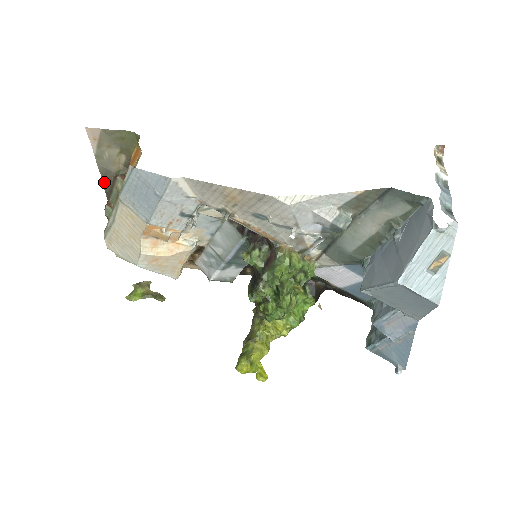
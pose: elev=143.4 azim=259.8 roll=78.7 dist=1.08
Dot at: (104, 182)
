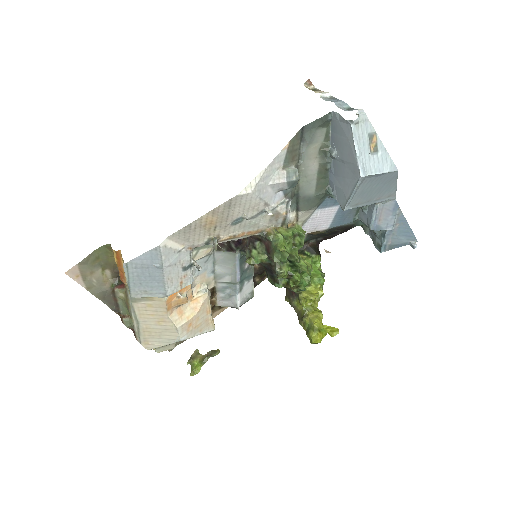
Dot at: (107, 304)
